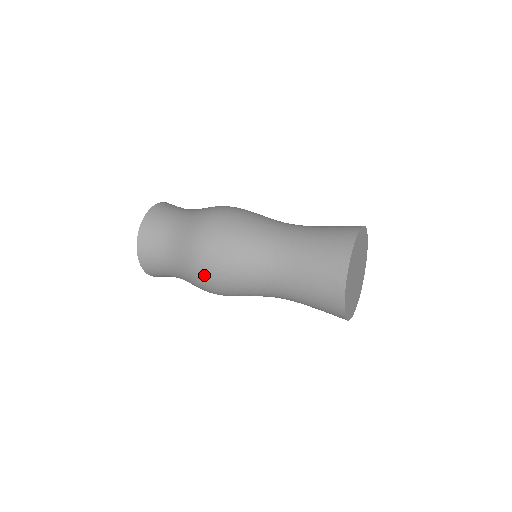
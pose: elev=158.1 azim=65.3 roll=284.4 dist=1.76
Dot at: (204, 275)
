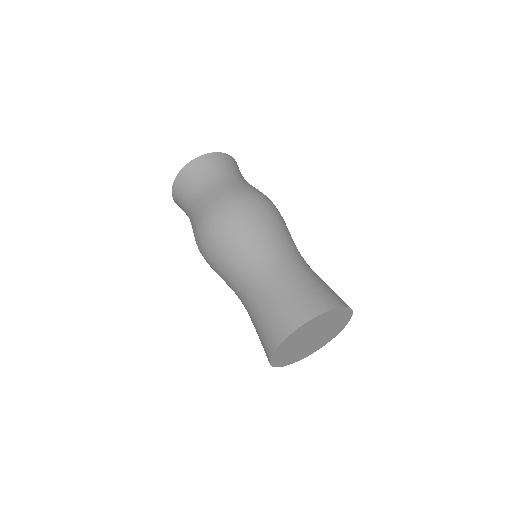
Dot at: (209, 226)
